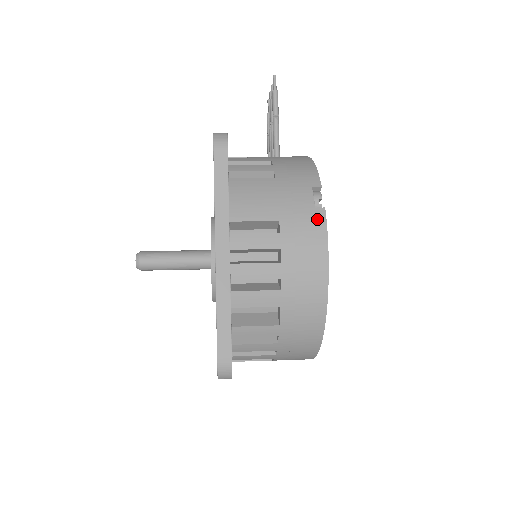
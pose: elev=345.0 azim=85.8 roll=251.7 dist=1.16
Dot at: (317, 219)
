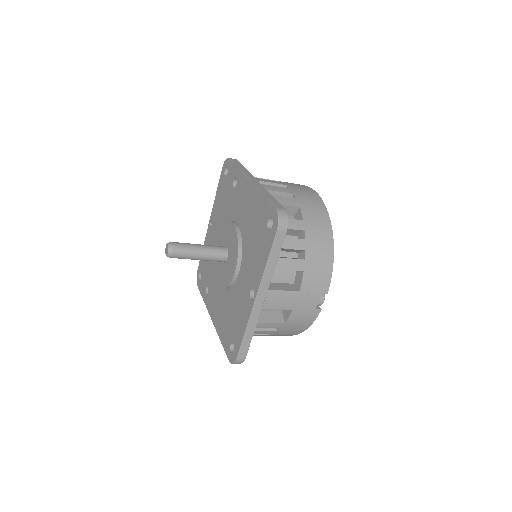
Dot at: occluded
